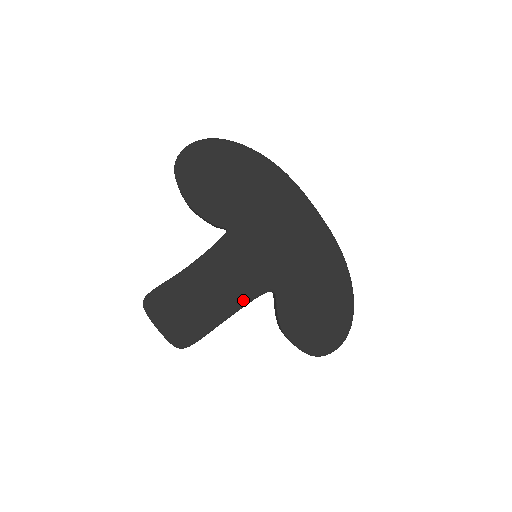
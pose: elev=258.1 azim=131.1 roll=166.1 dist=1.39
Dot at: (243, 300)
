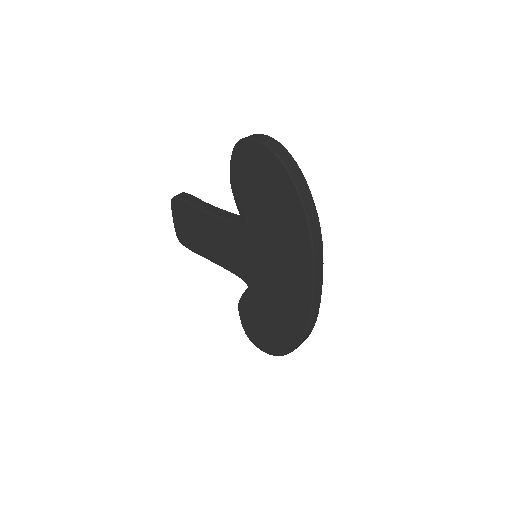
Dot at: (227, 266)
